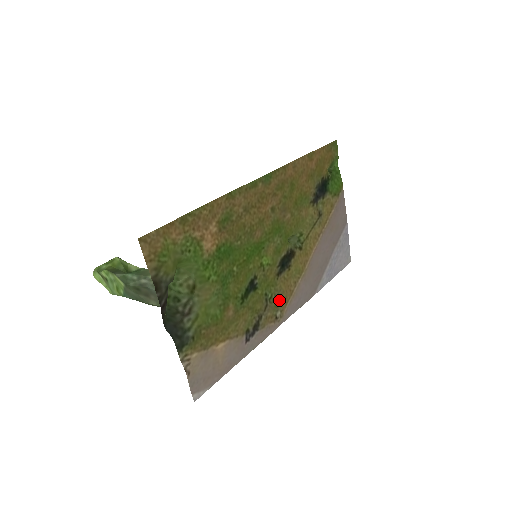
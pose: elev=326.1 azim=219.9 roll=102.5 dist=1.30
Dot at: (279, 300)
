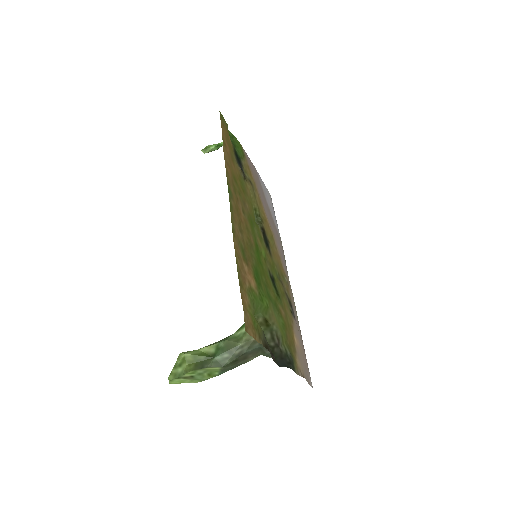
Dot at: (280, 271)
